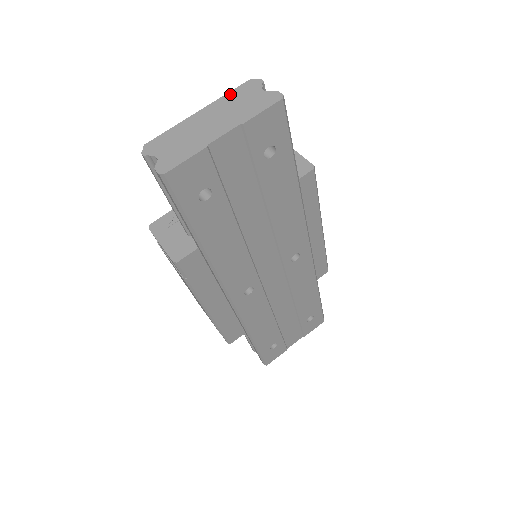
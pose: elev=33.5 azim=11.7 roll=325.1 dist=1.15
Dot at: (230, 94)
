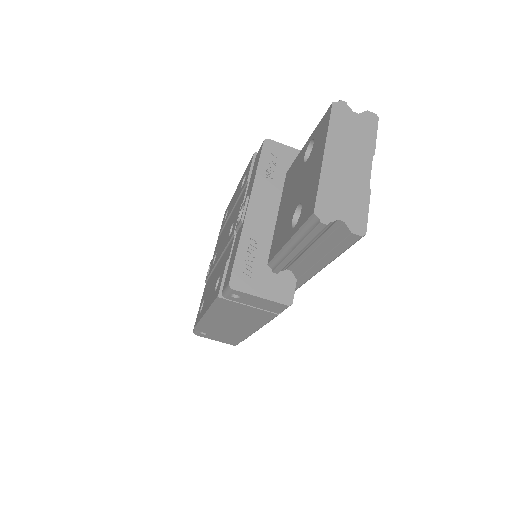
Dot at: (333, 125)
